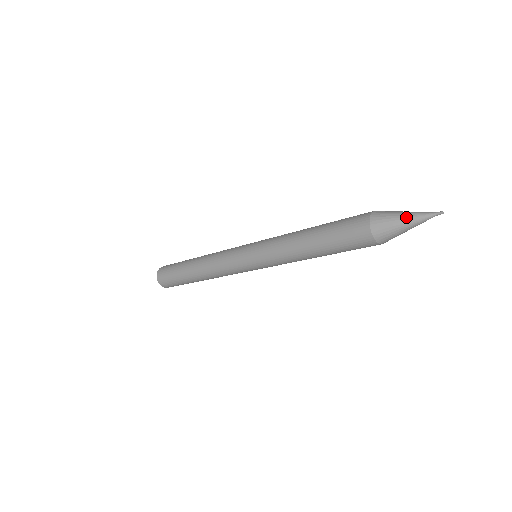
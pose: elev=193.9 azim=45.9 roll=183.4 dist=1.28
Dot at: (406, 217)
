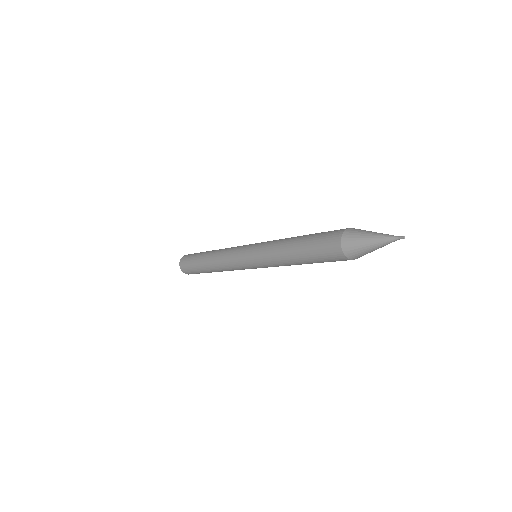
Dot at: (374, 233)
